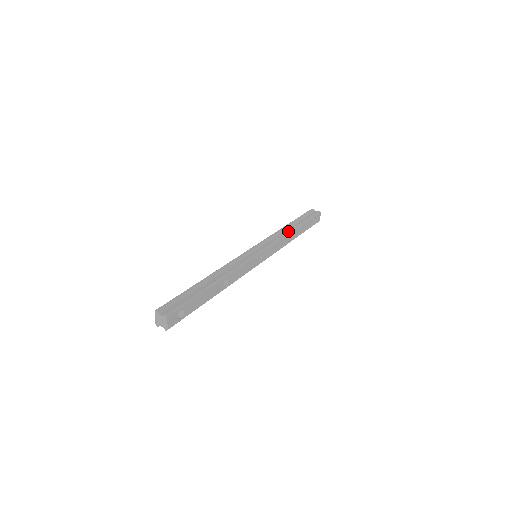
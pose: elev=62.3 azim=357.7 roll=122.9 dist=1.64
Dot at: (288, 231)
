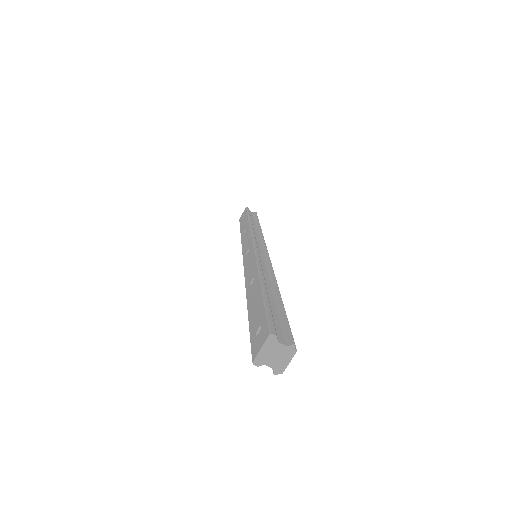
Dot at: (261, 229)
